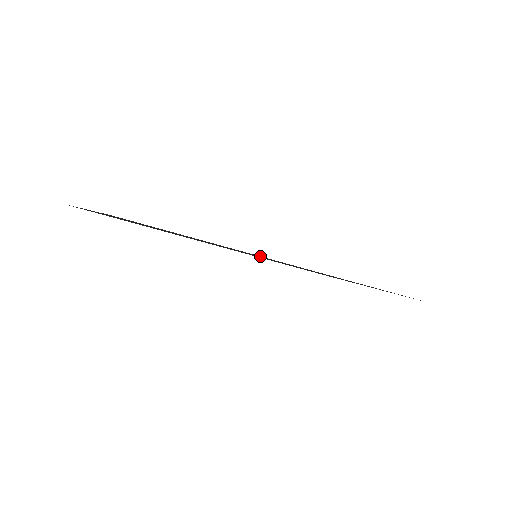
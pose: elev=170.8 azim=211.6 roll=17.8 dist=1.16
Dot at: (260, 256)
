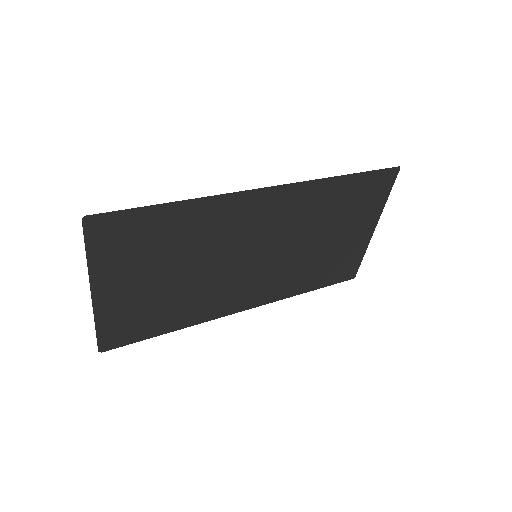
Dot at: (224, 201)
